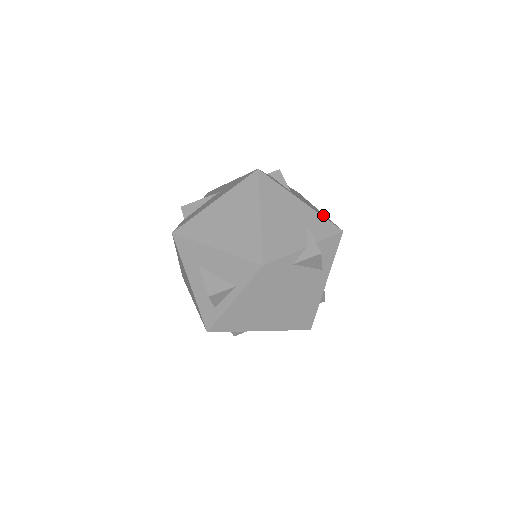
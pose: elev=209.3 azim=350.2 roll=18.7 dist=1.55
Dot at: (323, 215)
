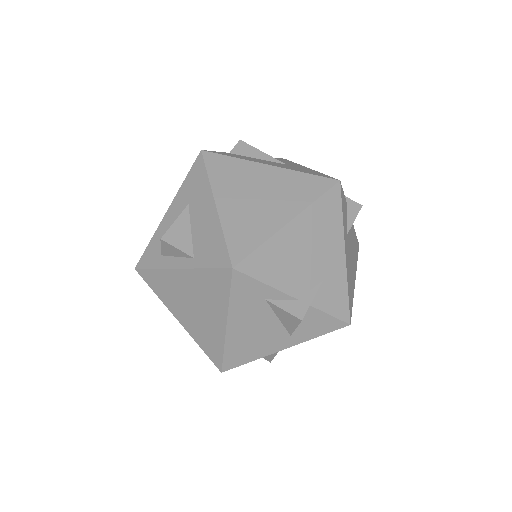
Dot at: (351, 290)
